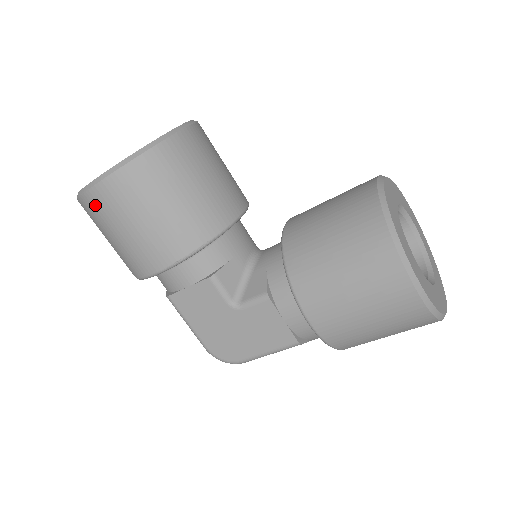
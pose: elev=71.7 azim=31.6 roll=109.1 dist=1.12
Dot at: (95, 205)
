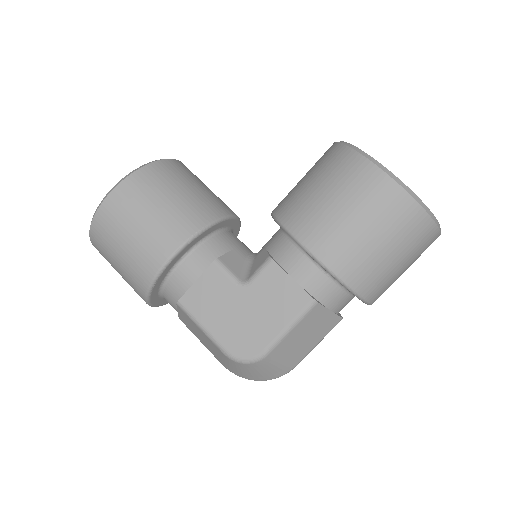
Dot at: (105, 220)
